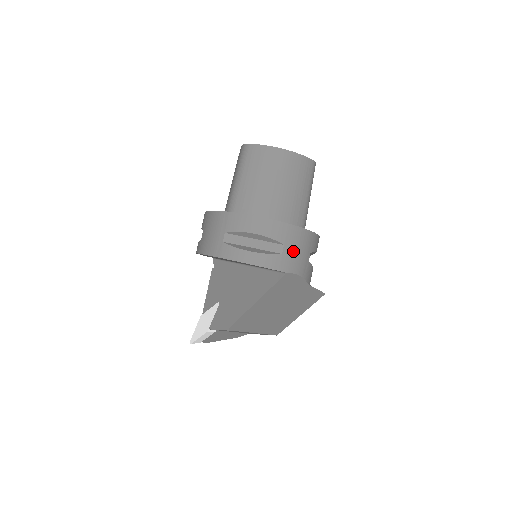
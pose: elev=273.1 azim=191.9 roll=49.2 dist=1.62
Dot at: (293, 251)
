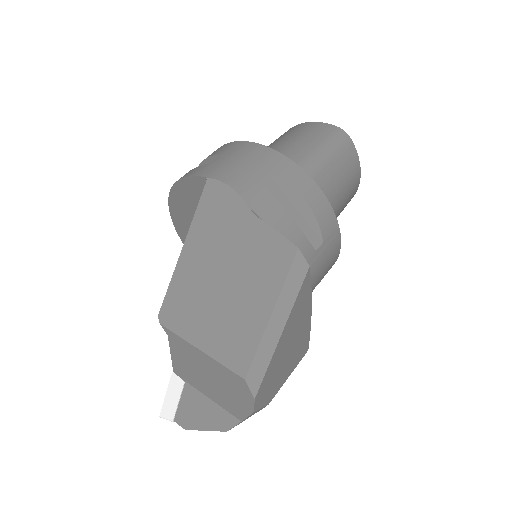
Dot at: (232, 161)
